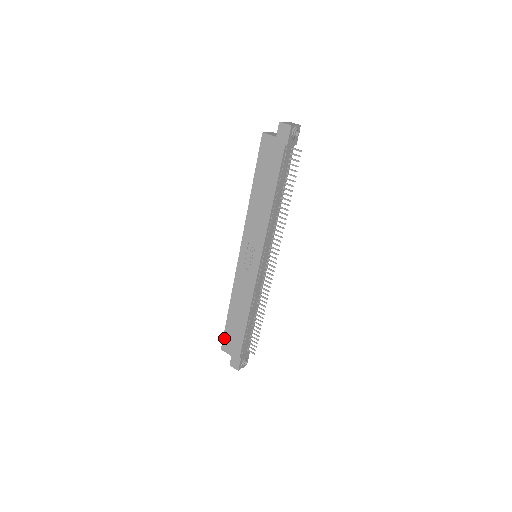
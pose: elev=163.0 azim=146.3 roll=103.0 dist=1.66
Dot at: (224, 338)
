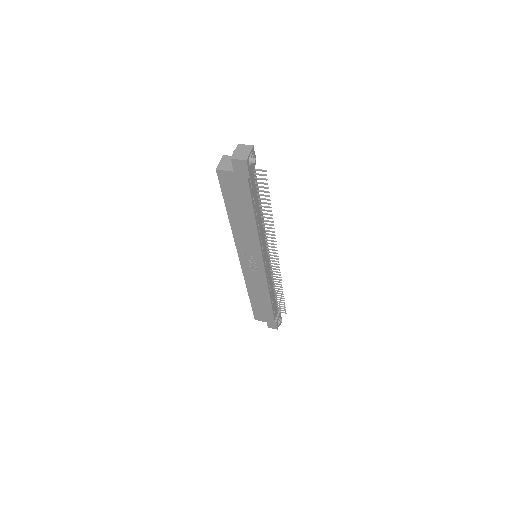
Dot at: (254, 313)
